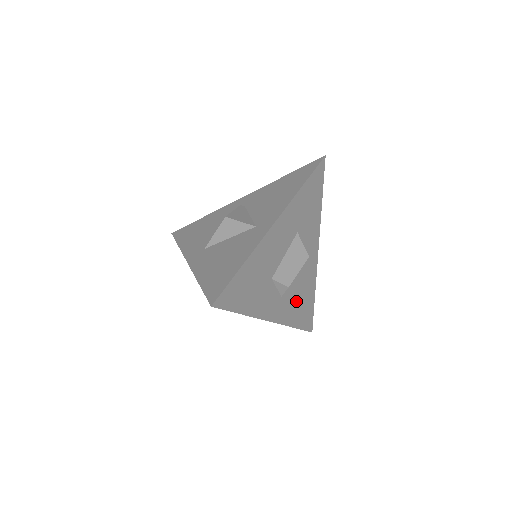
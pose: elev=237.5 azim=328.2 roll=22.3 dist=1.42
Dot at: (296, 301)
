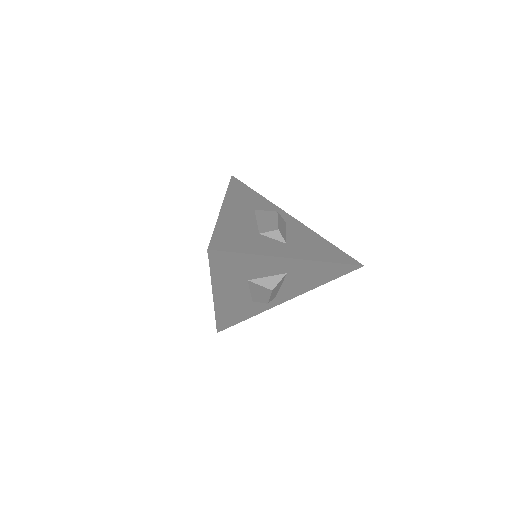
Dot at: (310, 247)
